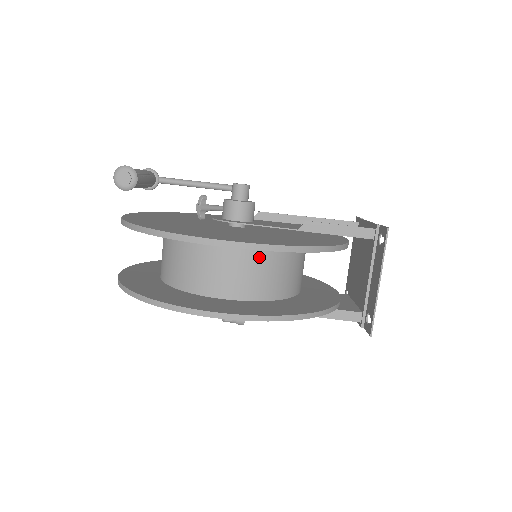
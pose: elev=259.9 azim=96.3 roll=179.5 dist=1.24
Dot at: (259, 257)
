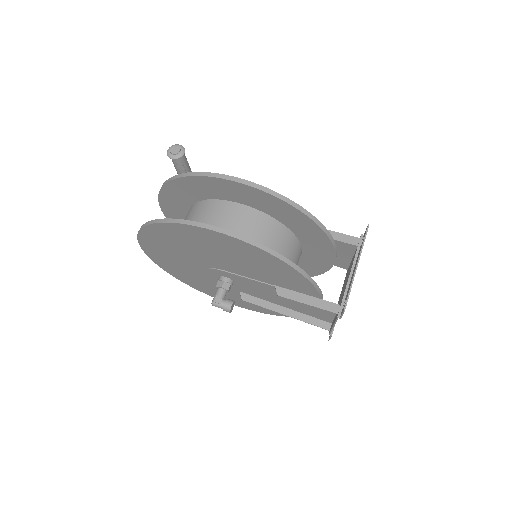
Dot at: (259, 222)
